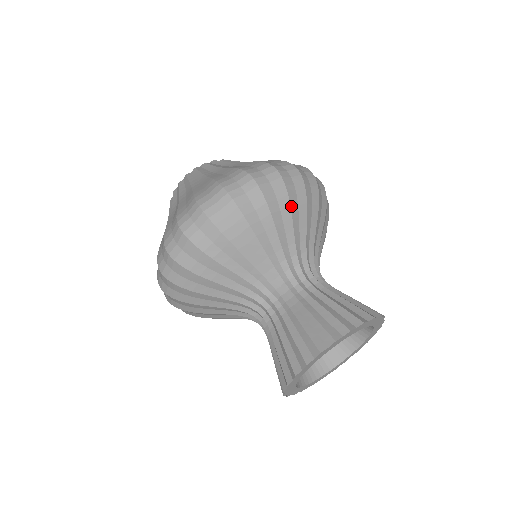
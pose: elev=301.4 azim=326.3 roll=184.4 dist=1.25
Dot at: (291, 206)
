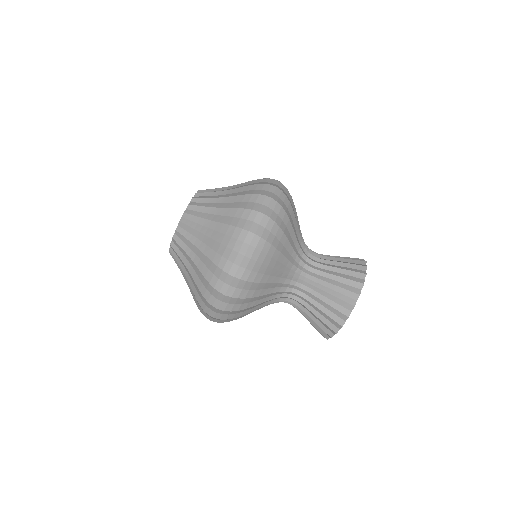
Dot at: (260, 282)
